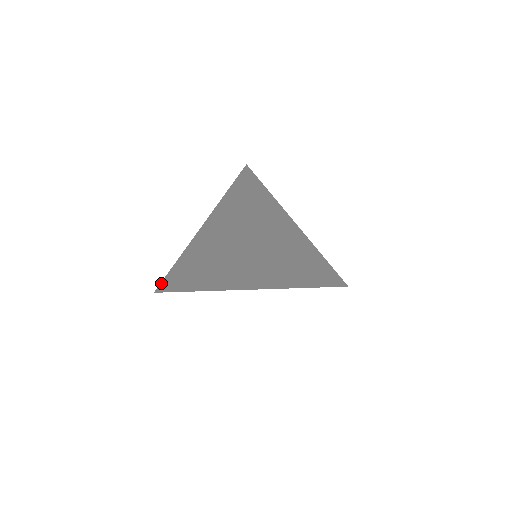
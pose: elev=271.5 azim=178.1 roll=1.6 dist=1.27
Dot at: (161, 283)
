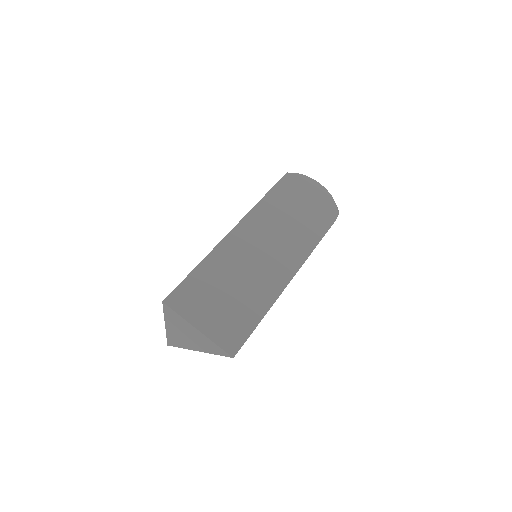
Dot at: (167, 343)
